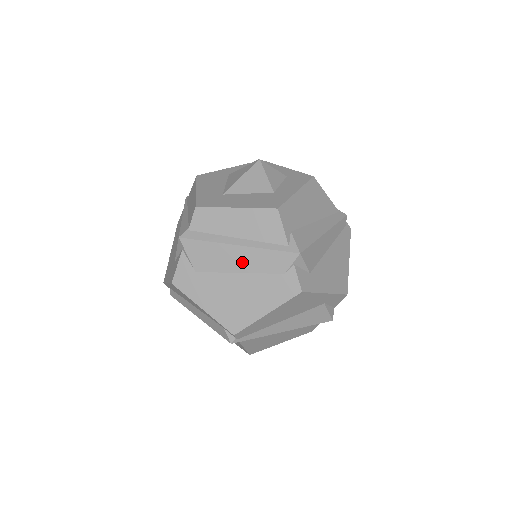
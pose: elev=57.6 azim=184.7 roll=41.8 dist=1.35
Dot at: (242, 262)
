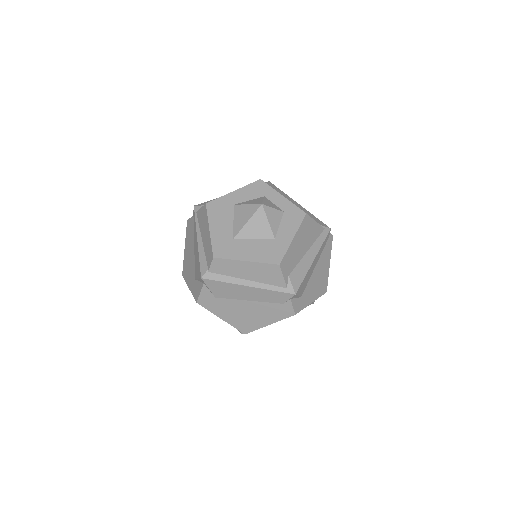
Dot at: (251, 295)
